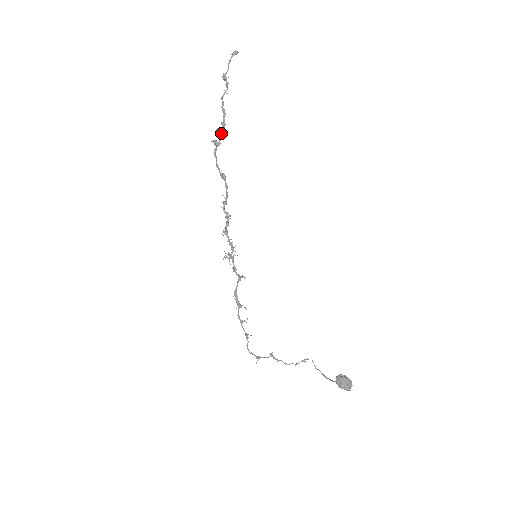
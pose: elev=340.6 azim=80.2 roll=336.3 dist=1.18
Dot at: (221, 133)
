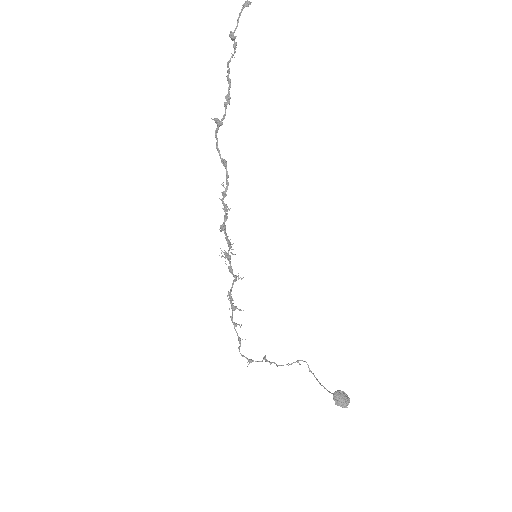
Dot at: (225, 110)
